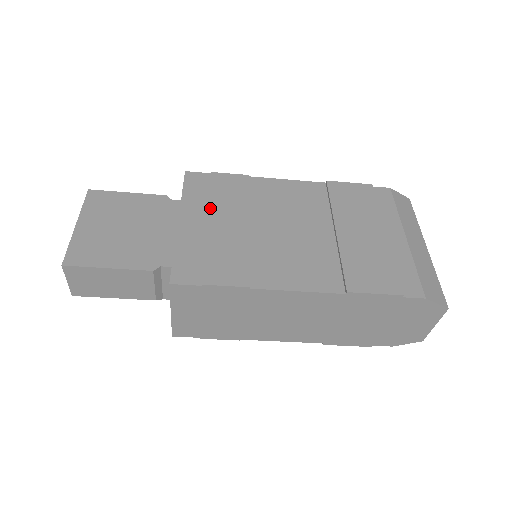
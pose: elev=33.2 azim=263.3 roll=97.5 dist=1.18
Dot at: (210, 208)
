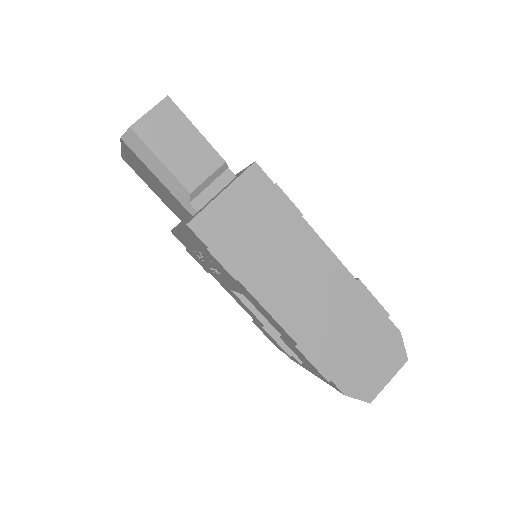
Dot at: occluded
